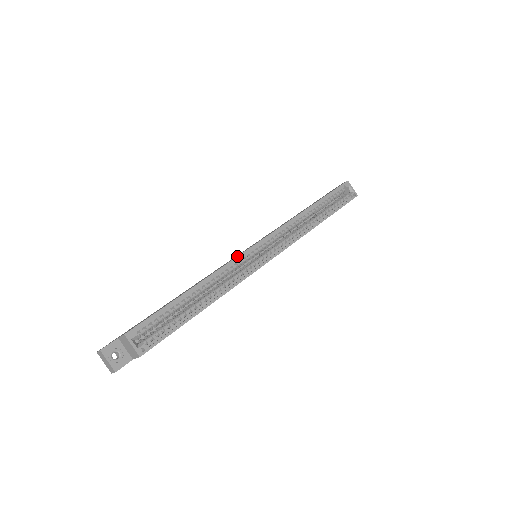
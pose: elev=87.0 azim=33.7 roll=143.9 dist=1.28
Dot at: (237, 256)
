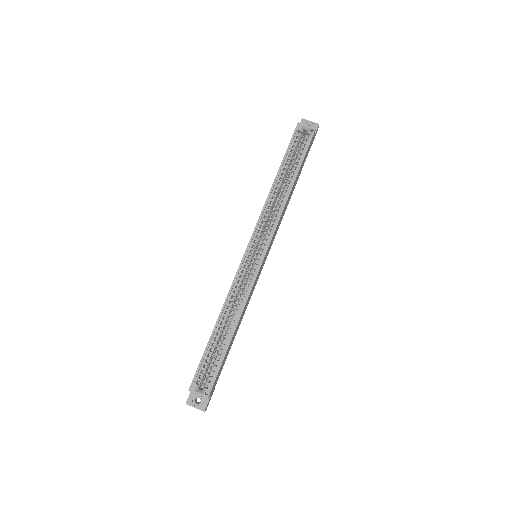
Dot at: (235, 275)
